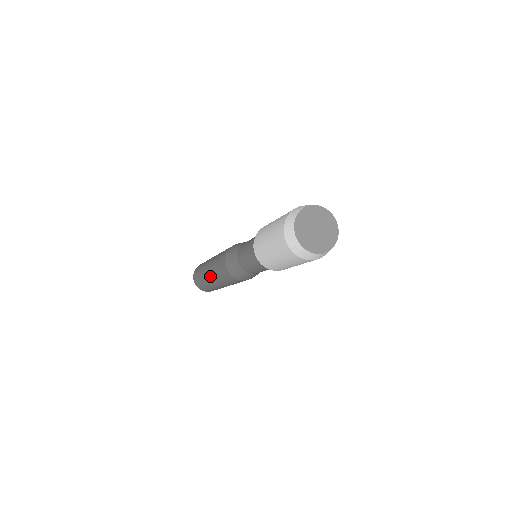
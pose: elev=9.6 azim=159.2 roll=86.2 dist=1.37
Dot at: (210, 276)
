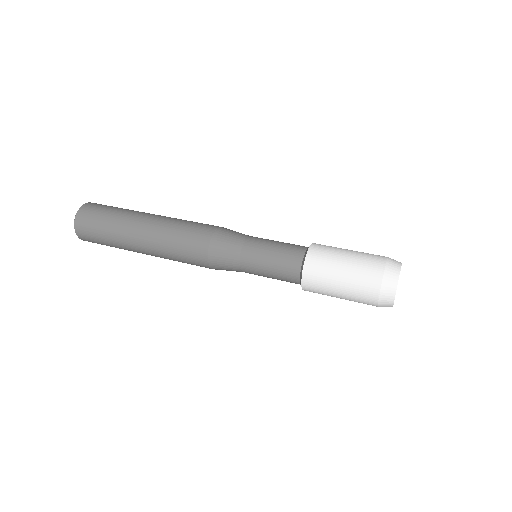
Dot at: (148, 254)
